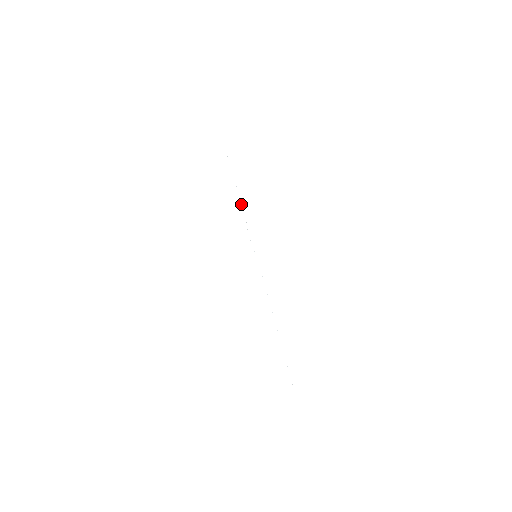
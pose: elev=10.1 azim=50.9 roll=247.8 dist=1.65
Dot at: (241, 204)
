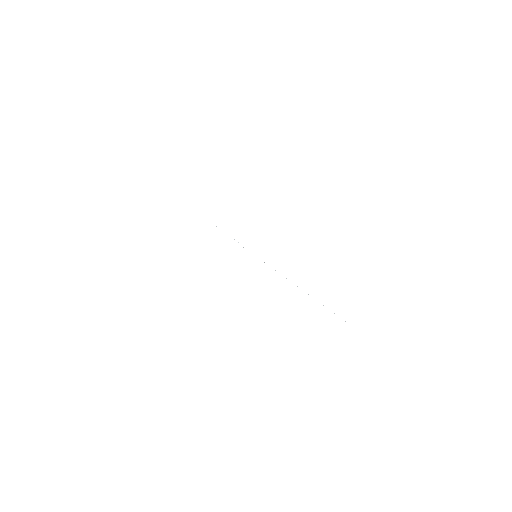
Dot at: occluded
